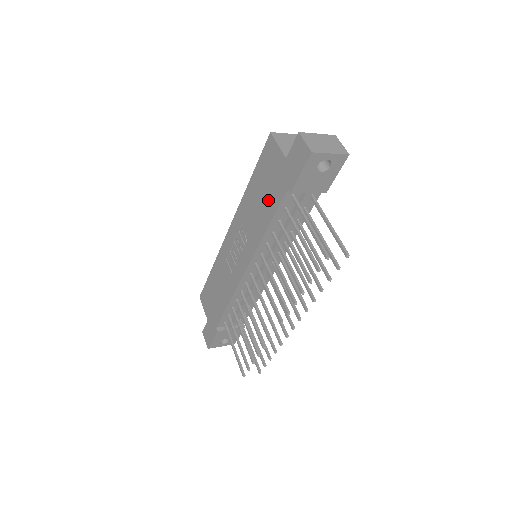
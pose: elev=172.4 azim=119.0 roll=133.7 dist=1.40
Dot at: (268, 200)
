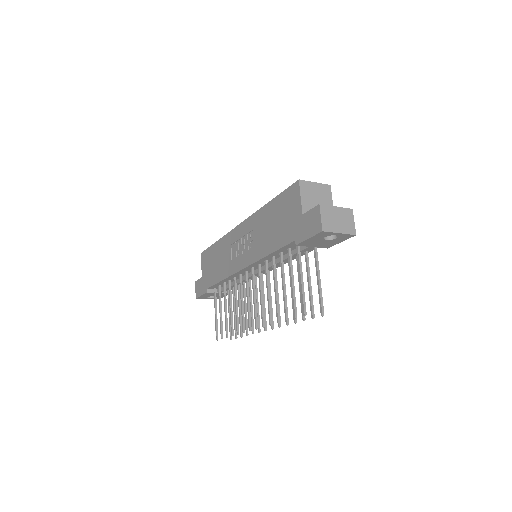
Dot at: (278, 233)
